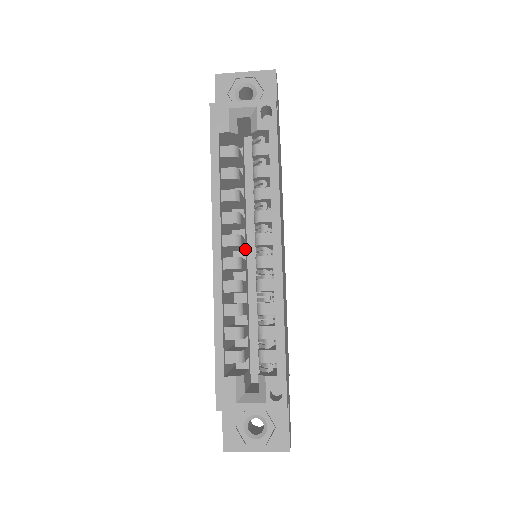
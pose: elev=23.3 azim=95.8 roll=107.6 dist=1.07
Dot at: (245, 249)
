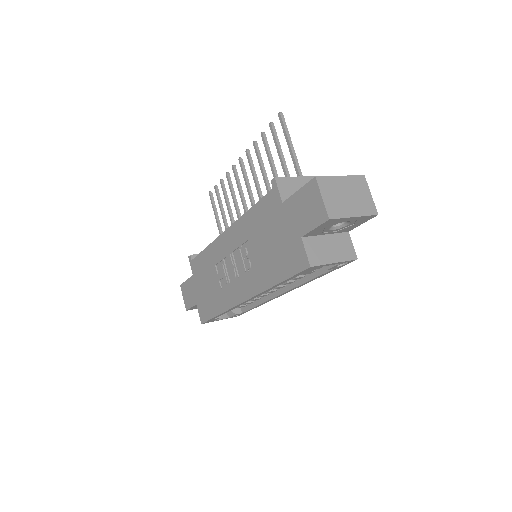
Dot at: occluded
